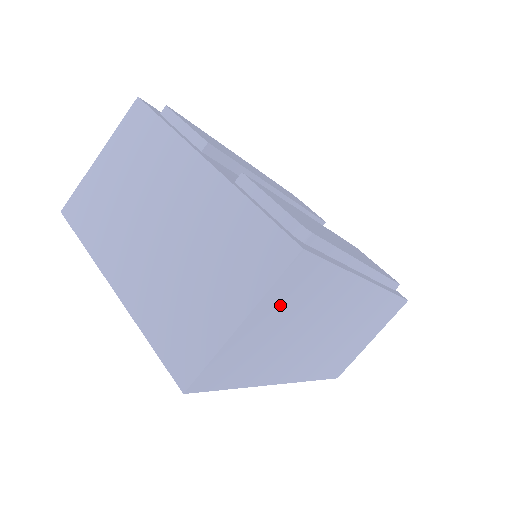
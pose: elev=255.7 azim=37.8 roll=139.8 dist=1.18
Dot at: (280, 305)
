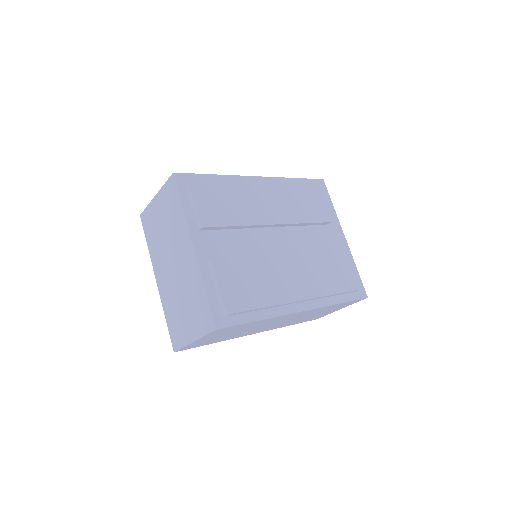
Dot at: (219, 334)
